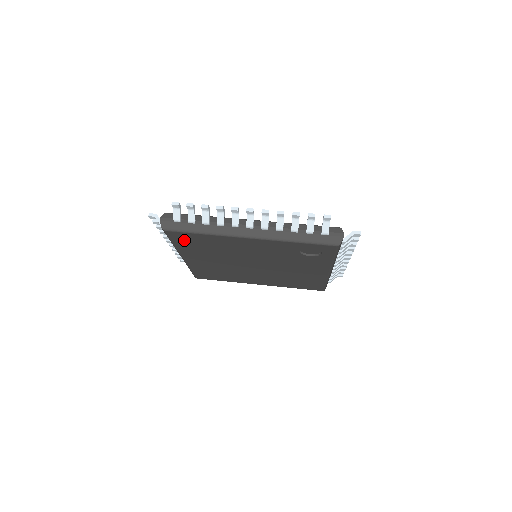
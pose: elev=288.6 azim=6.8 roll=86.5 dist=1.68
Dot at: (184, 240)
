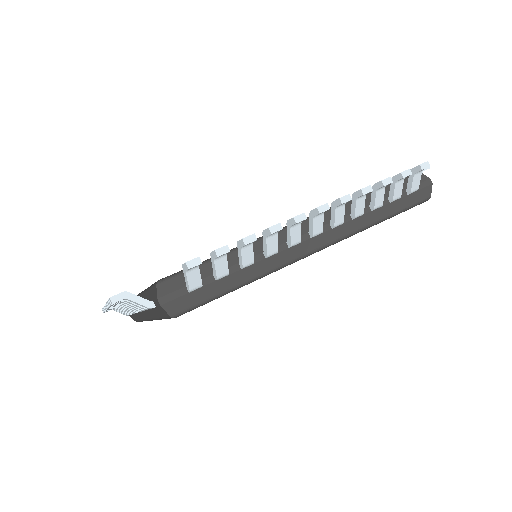
Dot at: occluded
